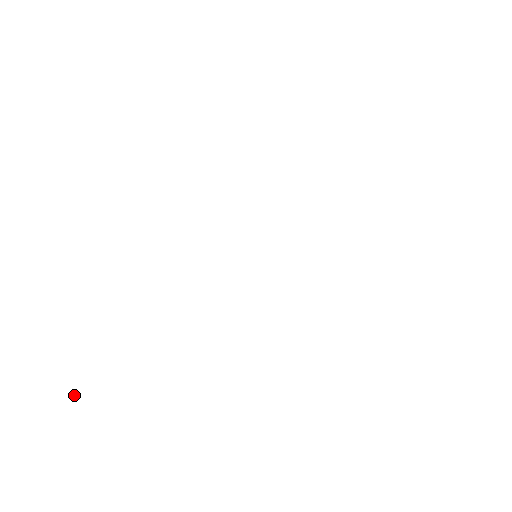
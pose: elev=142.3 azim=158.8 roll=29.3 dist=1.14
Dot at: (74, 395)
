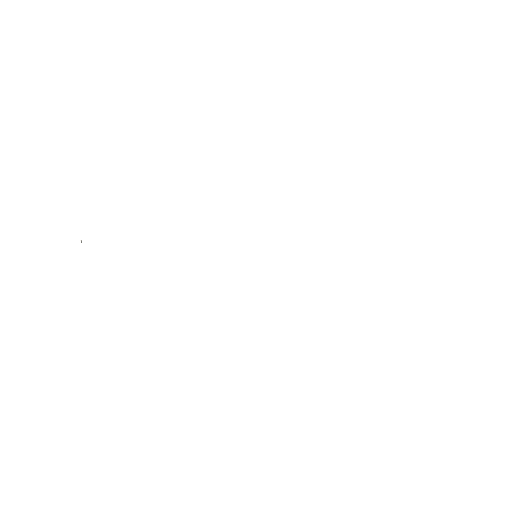
Dot at: (81, 241)
